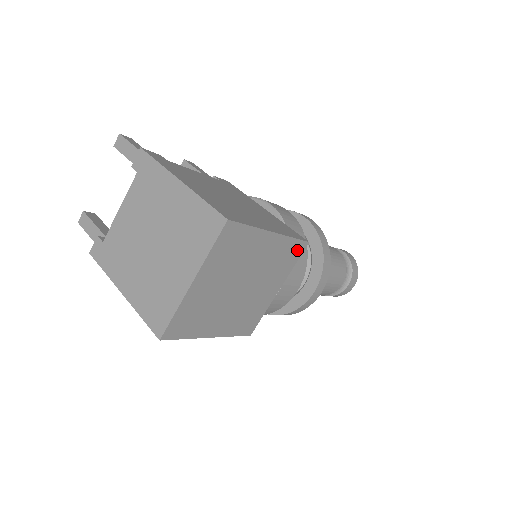
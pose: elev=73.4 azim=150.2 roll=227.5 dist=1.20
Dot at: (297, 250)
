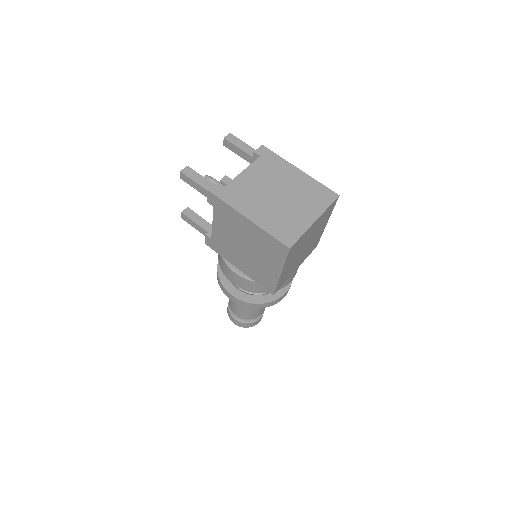
Dot at: occluded
